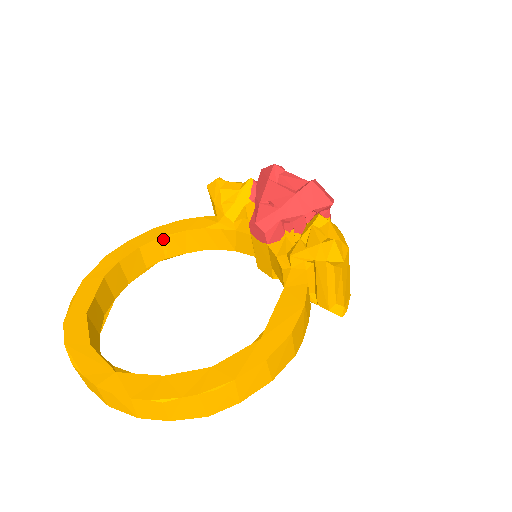
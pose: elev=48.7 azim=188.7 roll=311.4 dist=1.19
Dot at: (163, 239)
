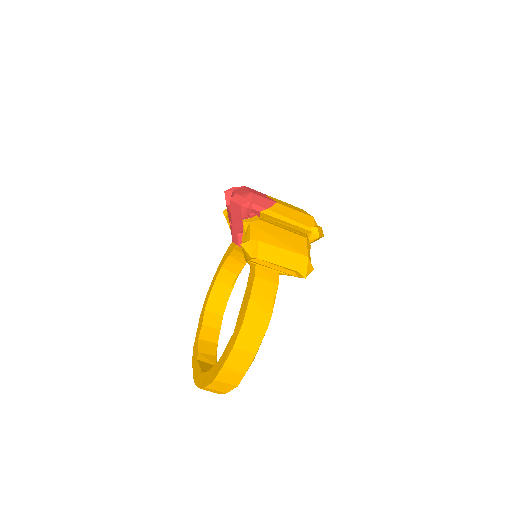
Dot at: (224, 267)
